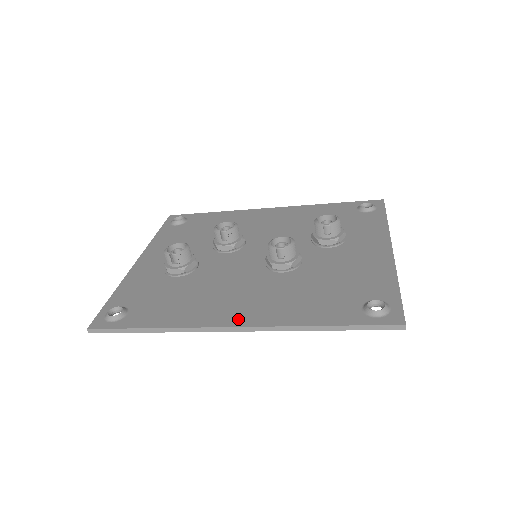
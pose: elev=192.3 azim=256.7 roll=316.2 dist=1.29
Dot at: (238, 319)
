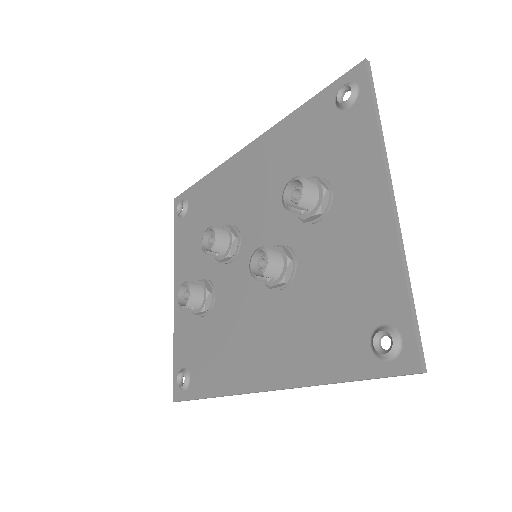
Dot at: (264, 378)
